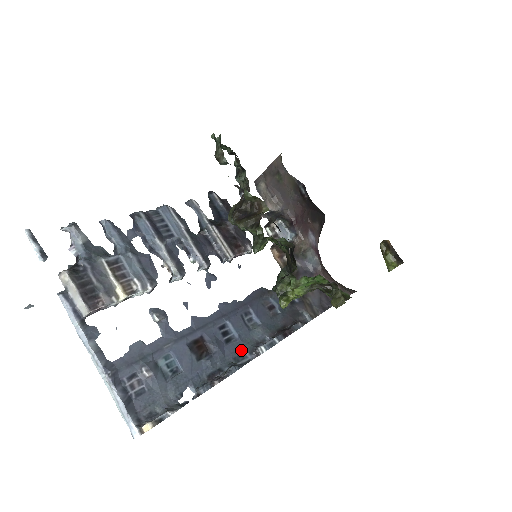
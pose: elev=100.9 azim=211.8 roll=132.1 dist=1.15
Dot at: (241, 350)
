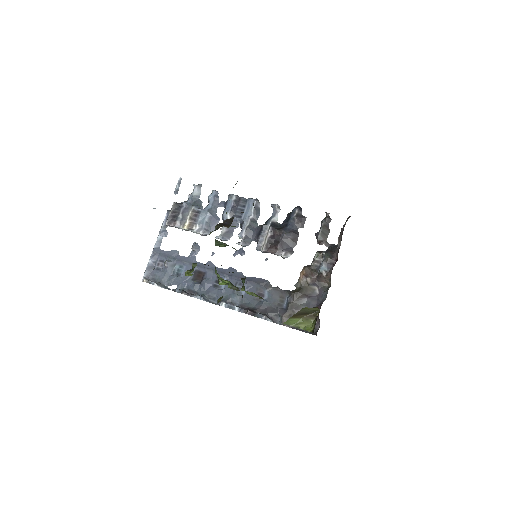
Dot at: (217, 296)
